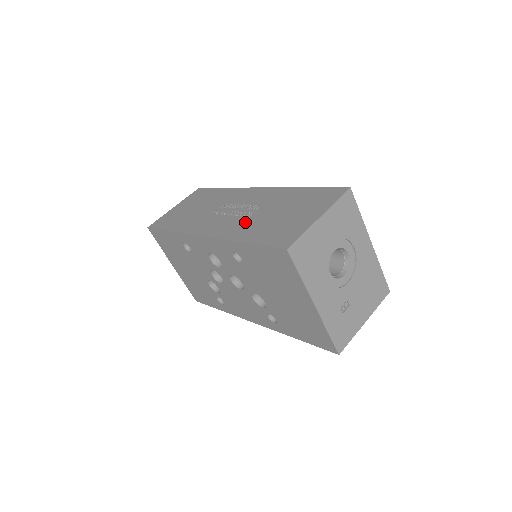
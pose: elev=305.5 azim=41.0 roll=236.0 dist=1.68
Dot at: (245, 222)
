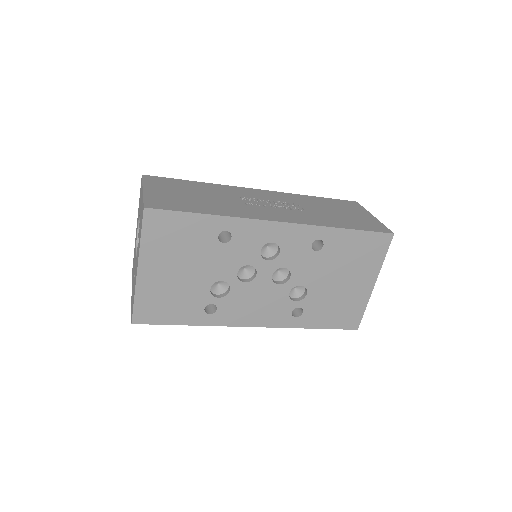
Dot at: (311, 214)
